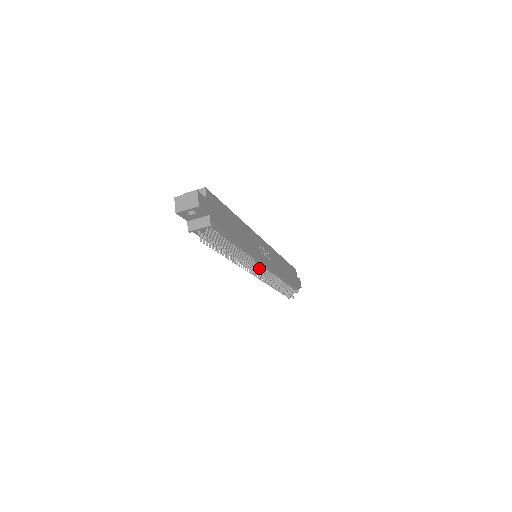
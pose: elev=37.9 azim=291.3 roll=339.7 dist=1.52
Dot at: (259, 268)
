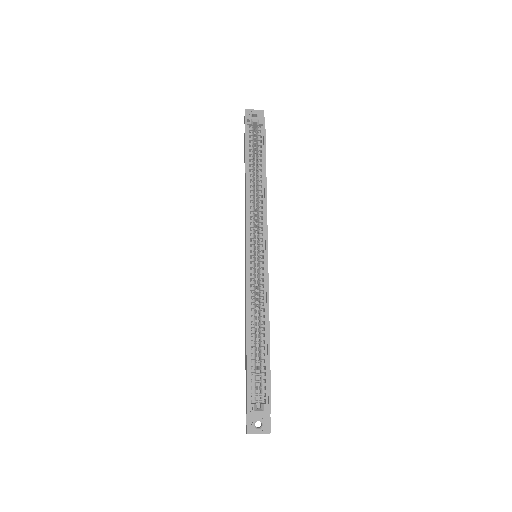
Dot at: occluded
